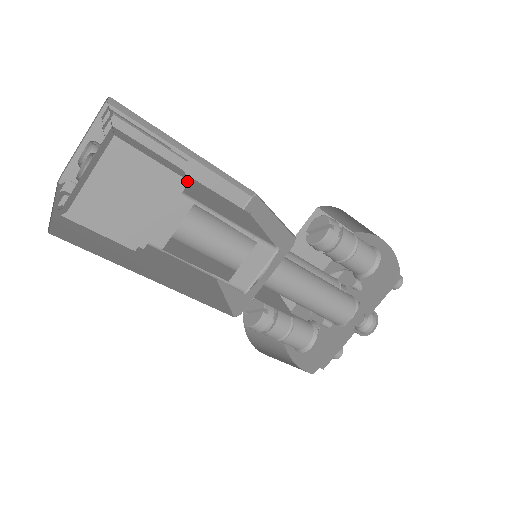
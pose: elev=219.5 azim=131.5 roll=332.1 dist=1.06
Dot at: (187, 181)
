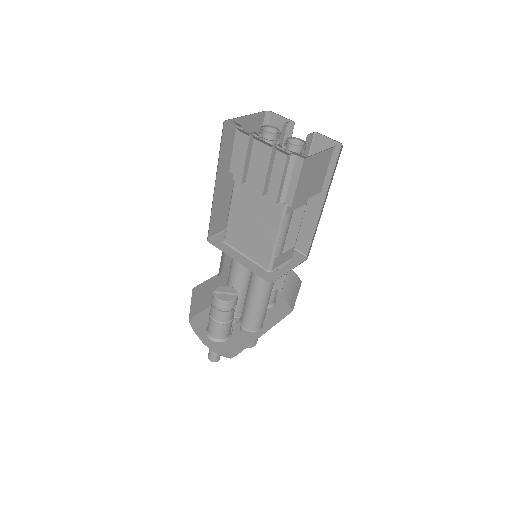
Dot at: occluded
